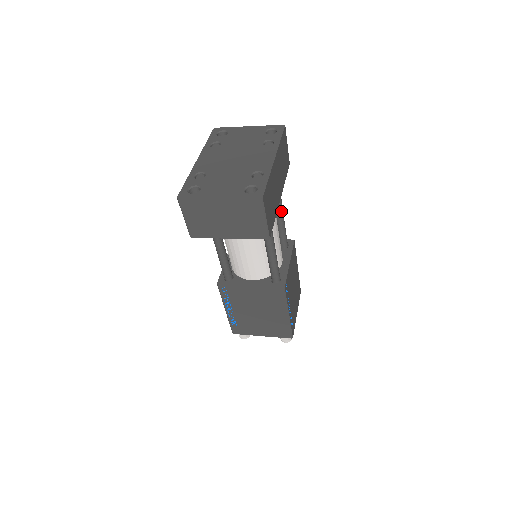
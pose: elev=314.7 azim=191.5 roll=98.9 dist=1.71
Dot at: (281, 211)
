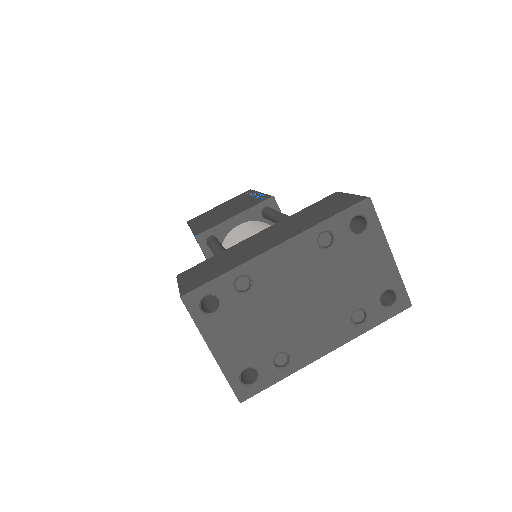
Dot at: occluded
